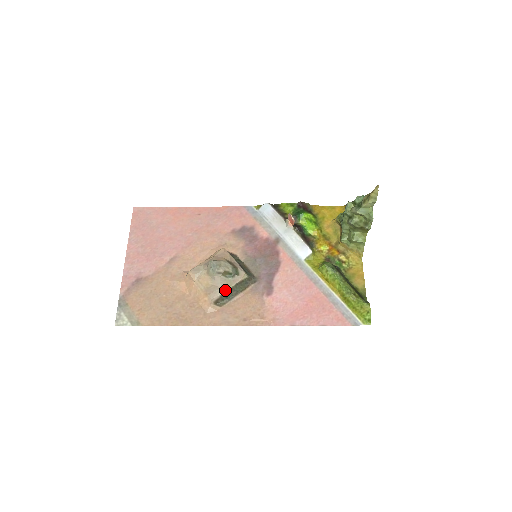
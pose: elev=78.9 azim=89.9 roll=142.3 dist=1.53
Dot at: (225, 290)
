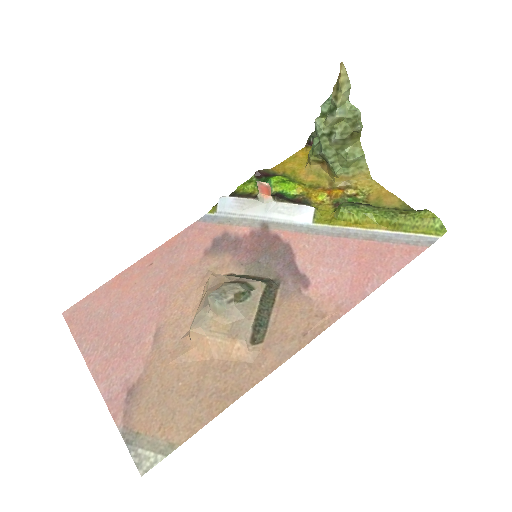
Dot at: (253, 317)
